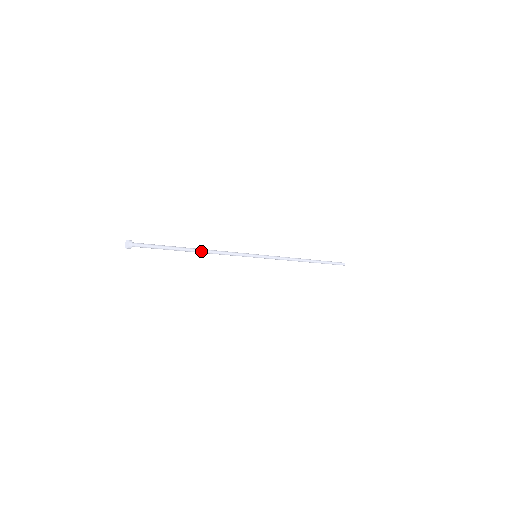
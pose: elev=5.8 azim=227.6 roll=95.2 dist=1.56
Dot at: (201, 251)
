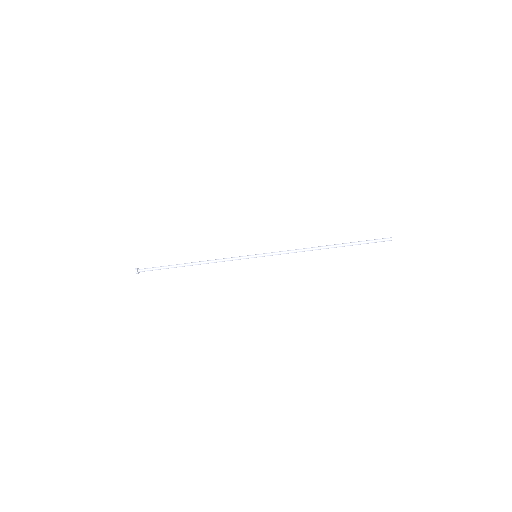
Dot at: (196, 262)
